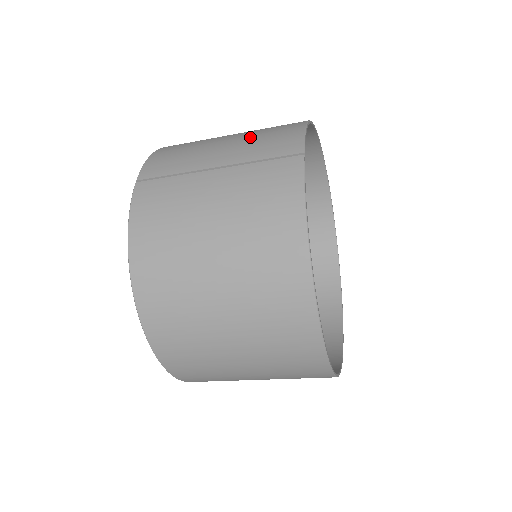
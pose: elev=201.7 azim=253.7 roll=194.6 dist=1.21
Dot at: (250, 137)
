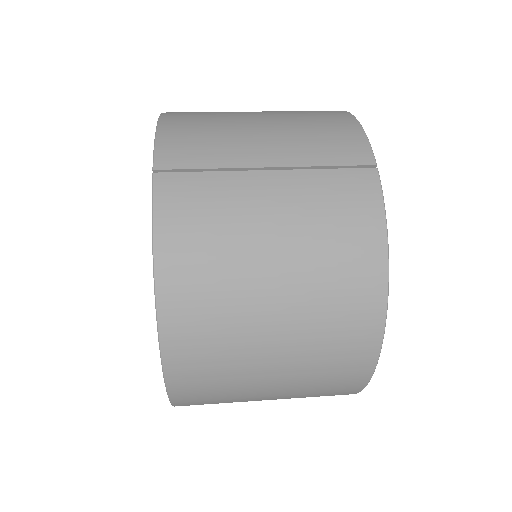
Dot at: (295, 128)
